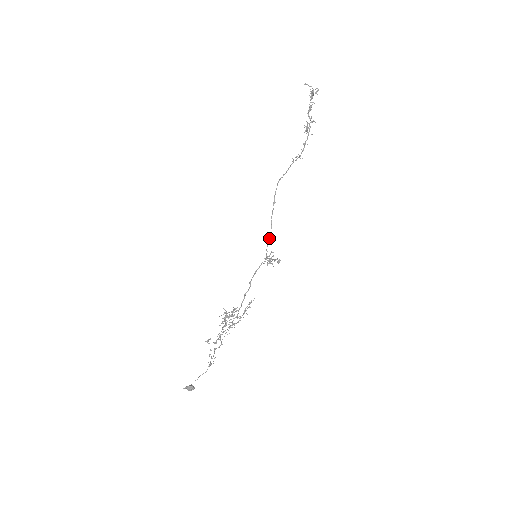
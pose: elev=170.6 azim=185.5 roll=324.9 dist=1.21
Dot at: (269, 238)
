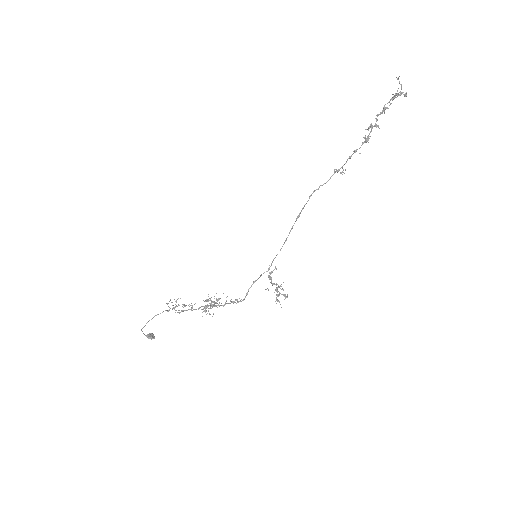
Dot at: occluded
